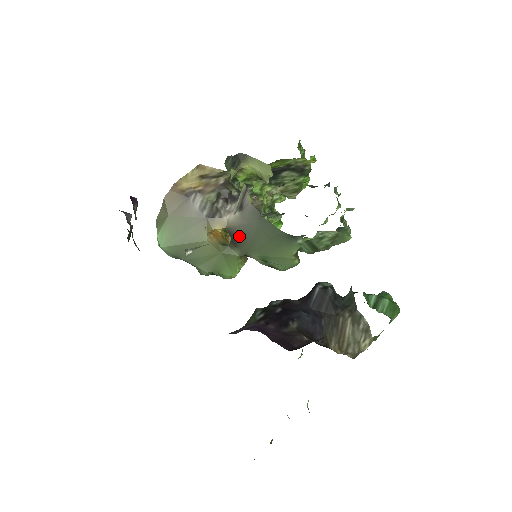
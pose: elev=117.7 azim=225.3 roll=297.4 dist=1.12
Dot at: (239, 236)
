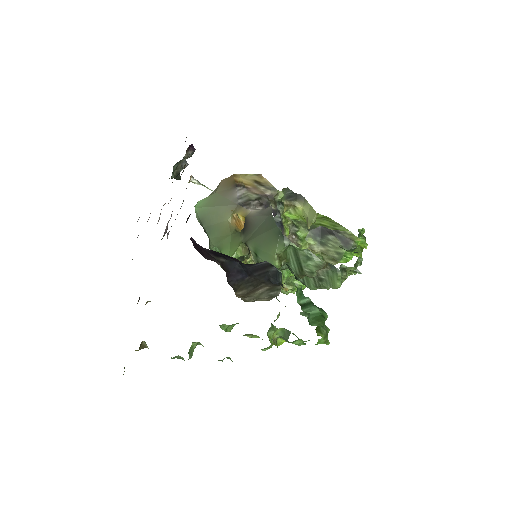
Dot at: (250, 225)
